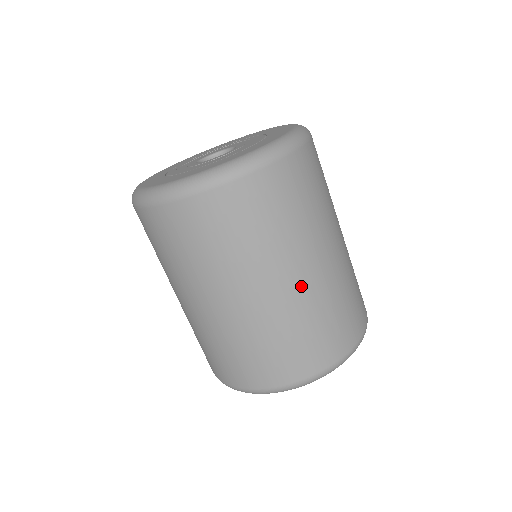
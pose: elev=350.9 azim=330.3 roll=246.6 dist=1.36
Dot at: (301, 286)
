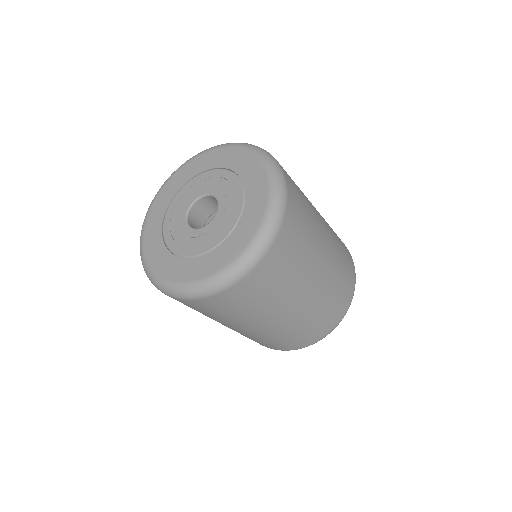
Dot at: (325, 271)
